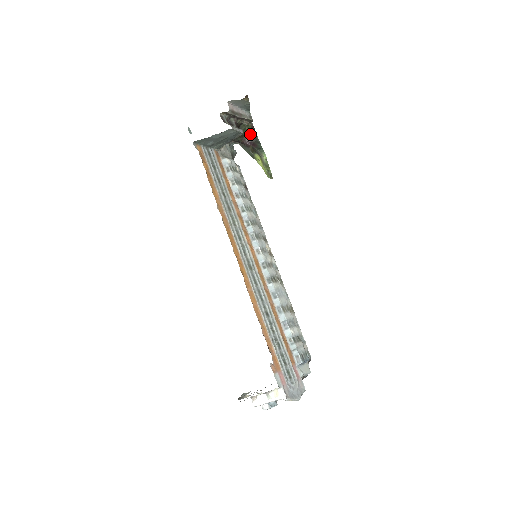
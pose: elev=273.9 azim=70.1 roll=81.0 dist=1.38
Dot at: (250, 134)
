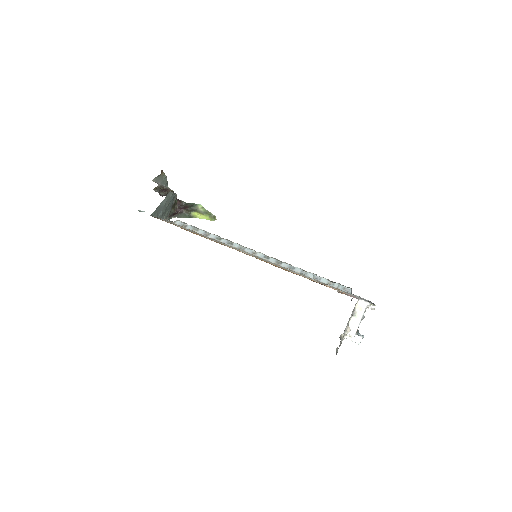
Dot at: (177, 203)
